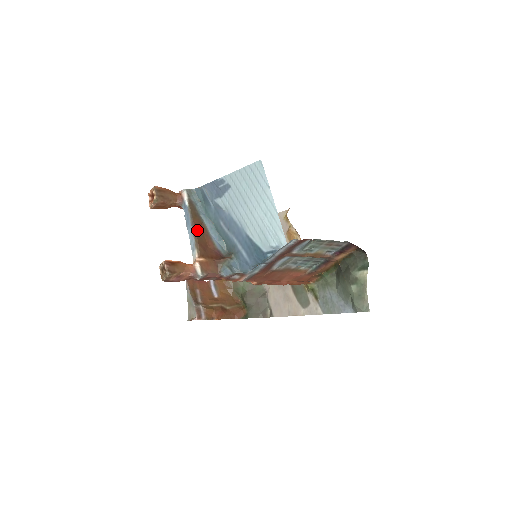
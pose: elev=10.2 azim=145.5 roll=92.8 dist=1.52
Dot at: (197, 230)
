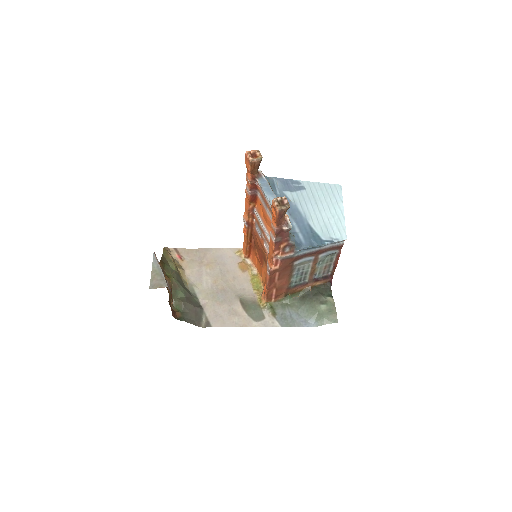
Dot at: occluded
